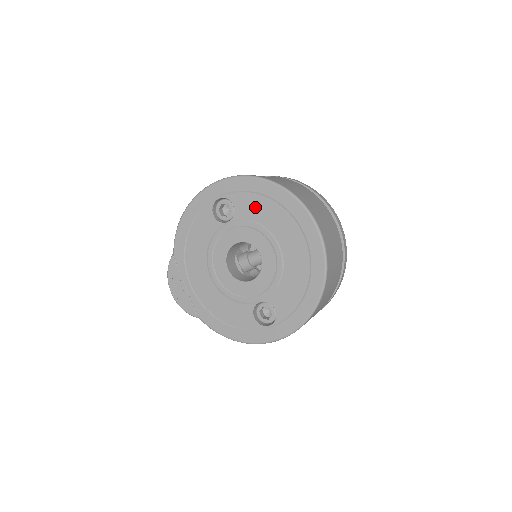
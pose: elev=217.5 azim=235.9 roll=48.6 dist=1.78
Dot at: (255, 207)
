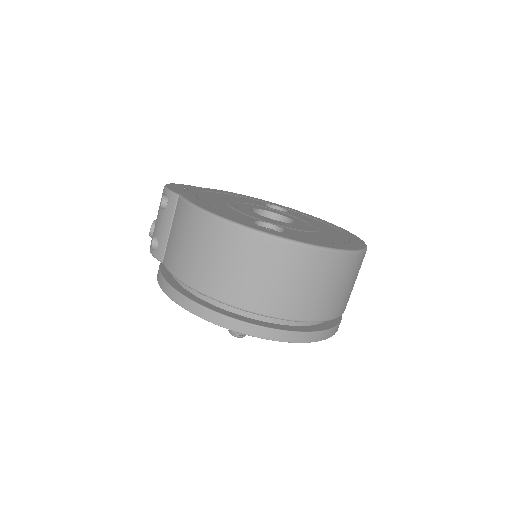
Dot at: (309, 219)
